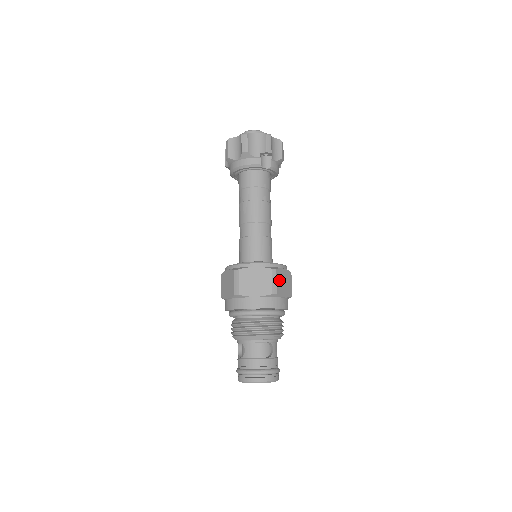
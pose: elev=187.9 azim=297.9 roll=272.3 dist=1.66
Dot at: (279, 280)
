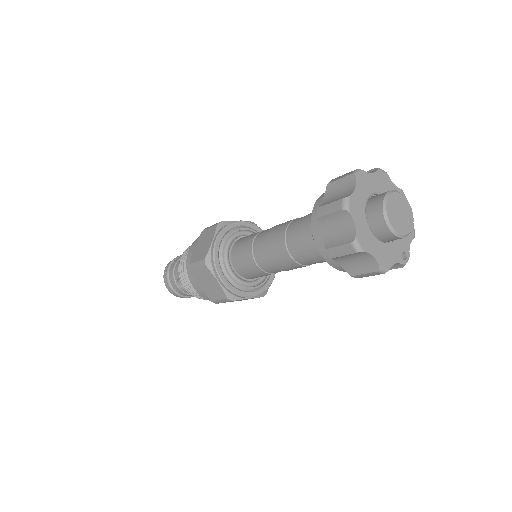
Dot at: occluded
